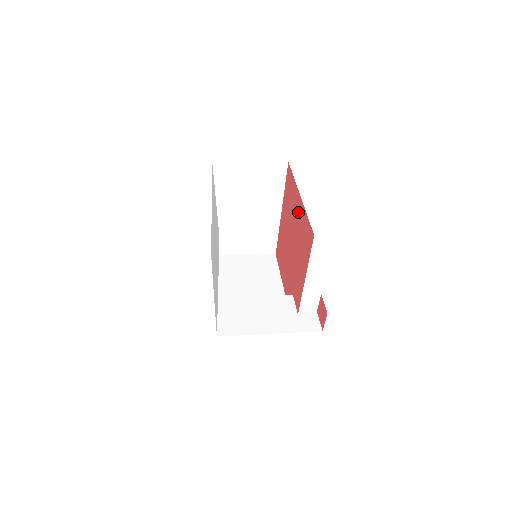
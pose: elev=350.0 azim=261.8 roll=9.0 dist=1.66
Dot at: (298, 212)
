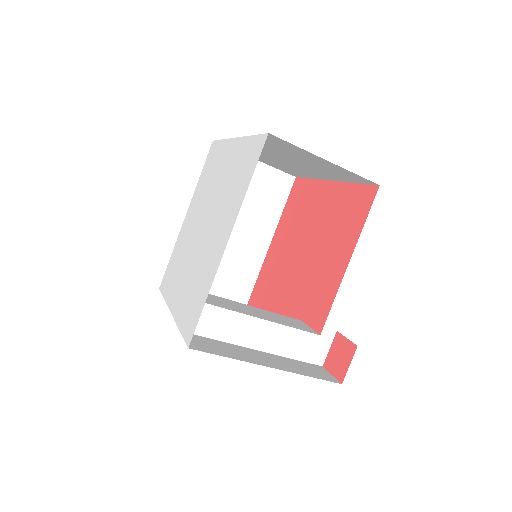
Dot at: (325, 202)
